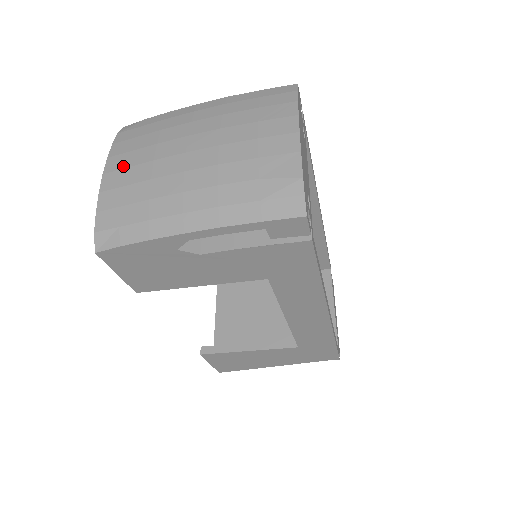
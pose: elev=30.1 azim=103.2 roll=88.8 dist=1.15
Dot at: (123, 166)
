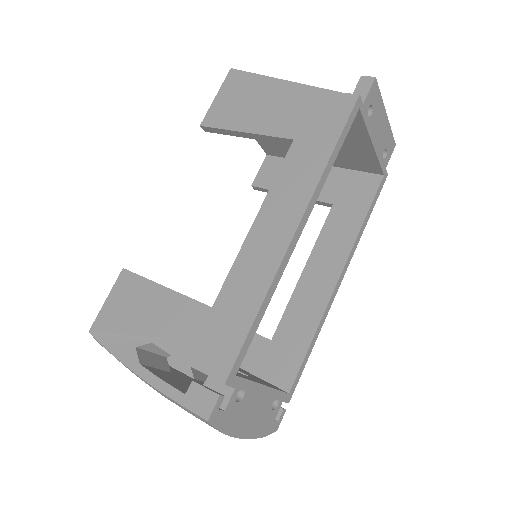
Dot at: occluded
